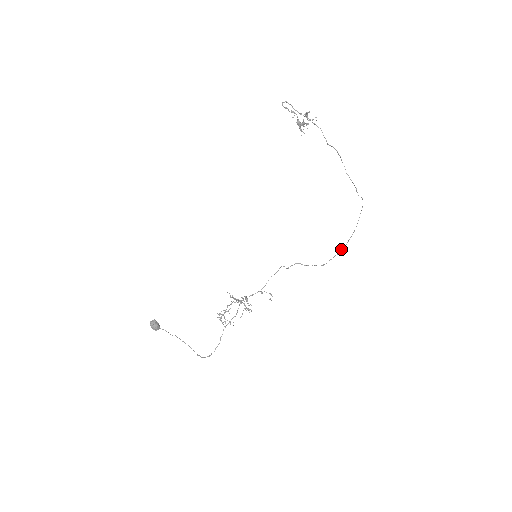
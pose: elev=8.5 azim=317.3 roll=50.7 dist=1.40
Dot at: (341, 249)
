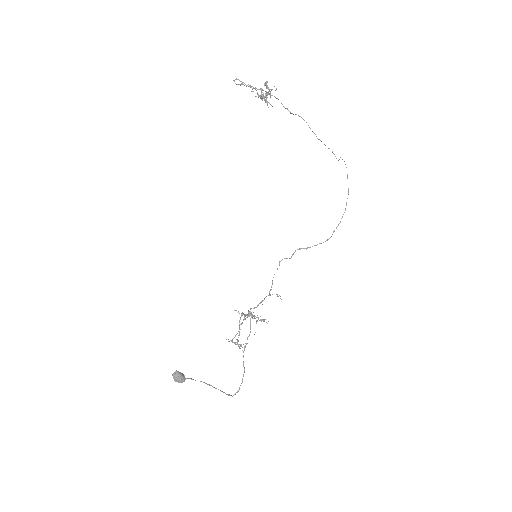
Dot at: (342, 216)
